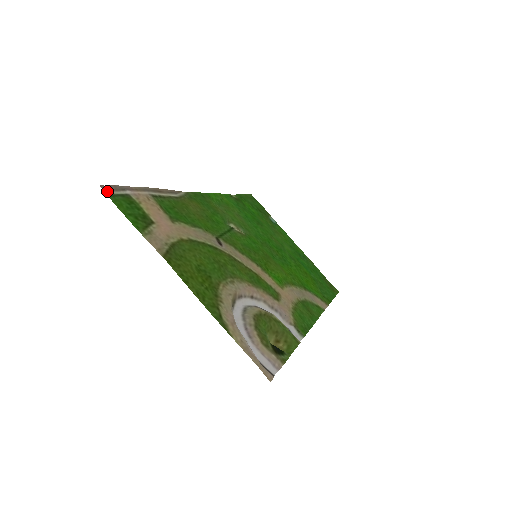
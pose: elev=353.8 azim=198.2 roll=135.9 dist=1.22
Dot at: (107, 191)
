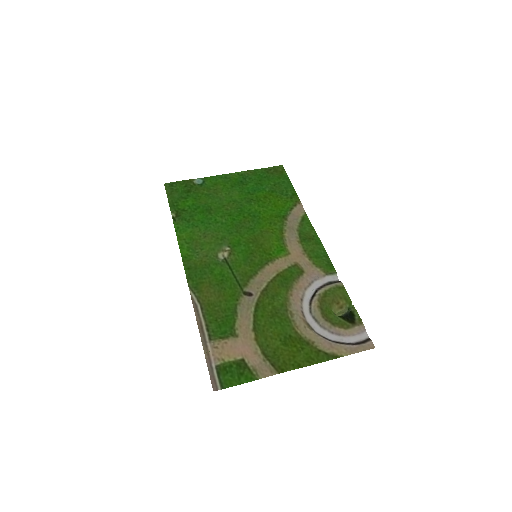
Dot at: (217, 387)
